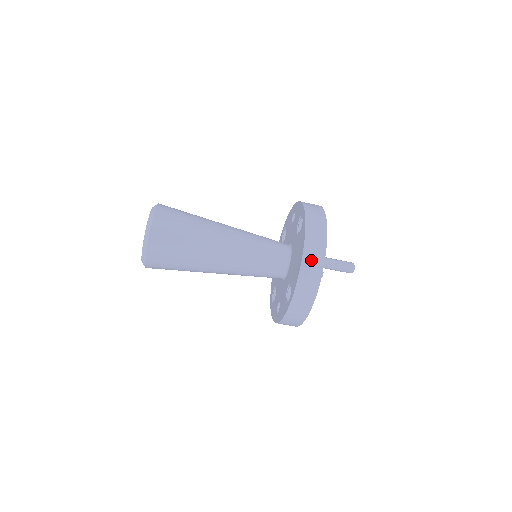
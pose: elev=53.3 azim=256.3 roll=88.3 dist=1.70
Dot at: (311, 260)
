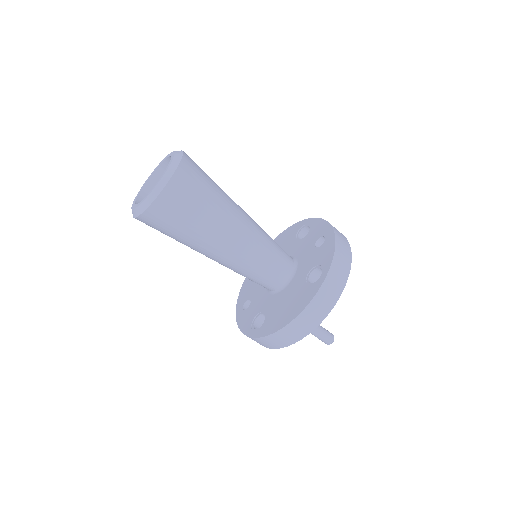
Dot at: (295, 330)
